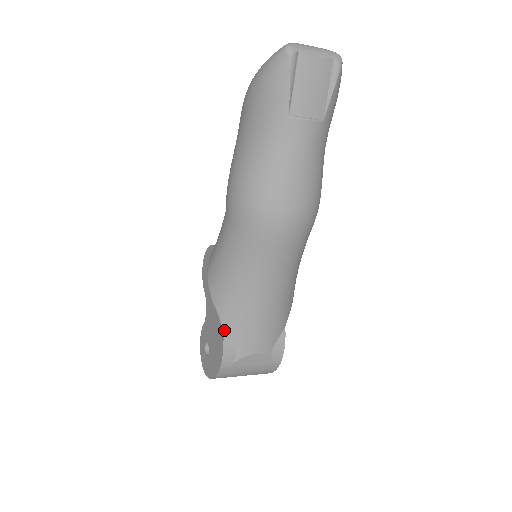
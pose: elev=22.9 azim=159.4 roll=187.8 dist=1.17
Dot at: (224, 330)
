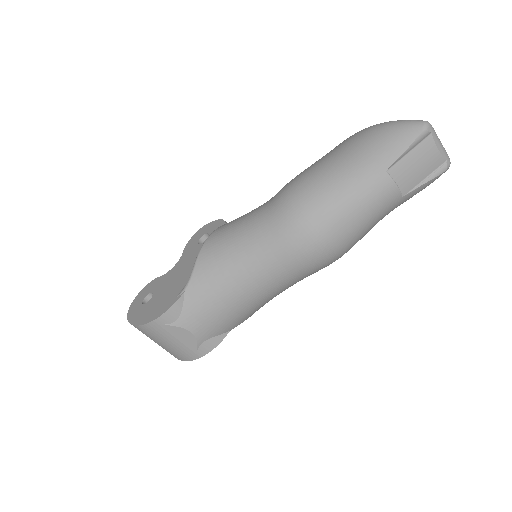
Dot at: (185, 292)
